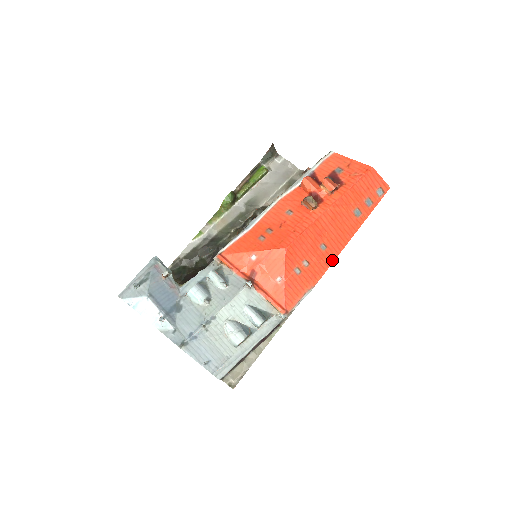
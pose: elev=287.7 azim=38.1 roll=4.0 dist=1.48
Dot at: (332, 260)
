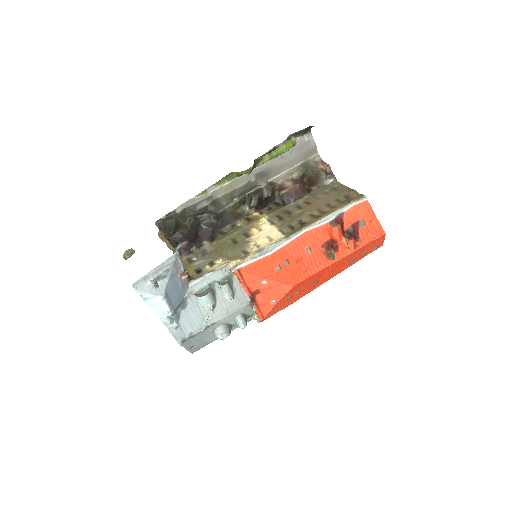
Dot at: occluded
